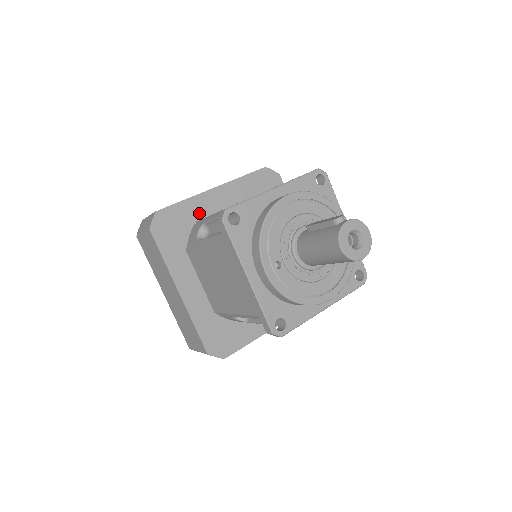
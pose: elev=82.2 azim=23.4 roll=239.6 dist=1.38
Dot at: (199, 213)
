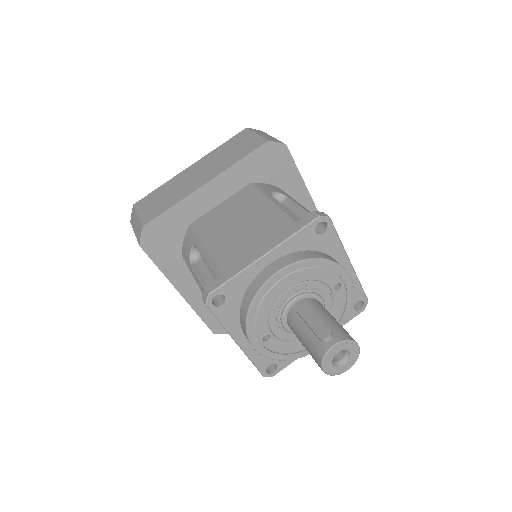
Dot at: (191, 215)
